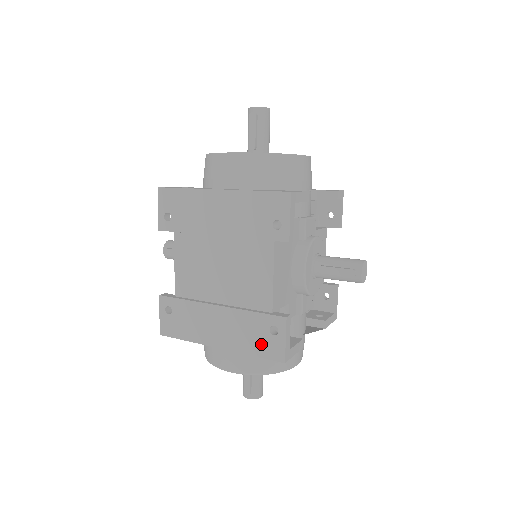
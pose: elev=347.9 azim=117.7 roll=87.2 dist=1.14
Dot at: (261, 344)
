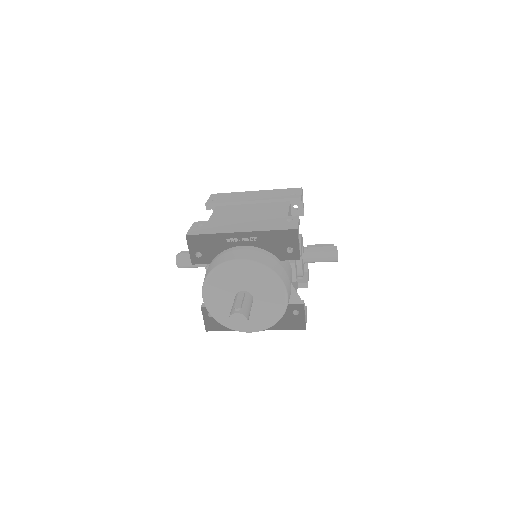
Dot at: (279, 226)
